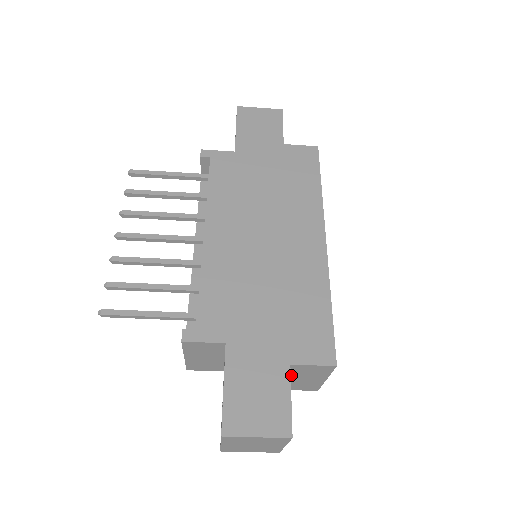
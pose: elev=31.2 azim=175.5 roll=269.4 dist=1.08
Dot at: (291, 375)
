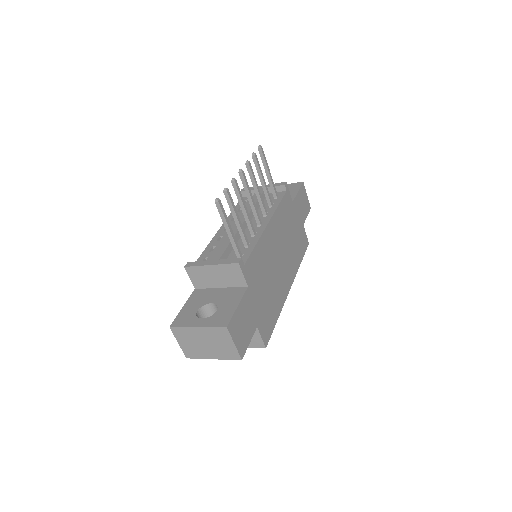
Dot at: occluded
